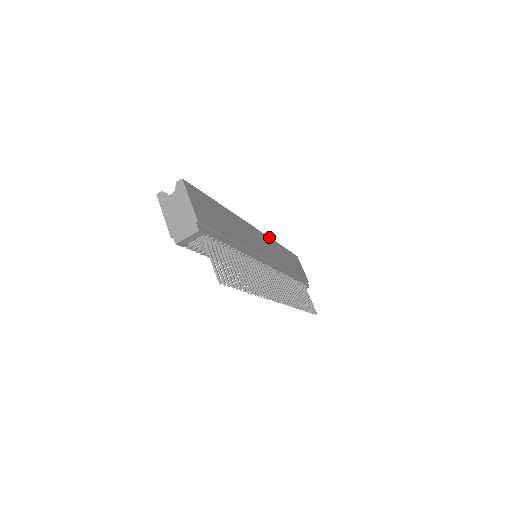
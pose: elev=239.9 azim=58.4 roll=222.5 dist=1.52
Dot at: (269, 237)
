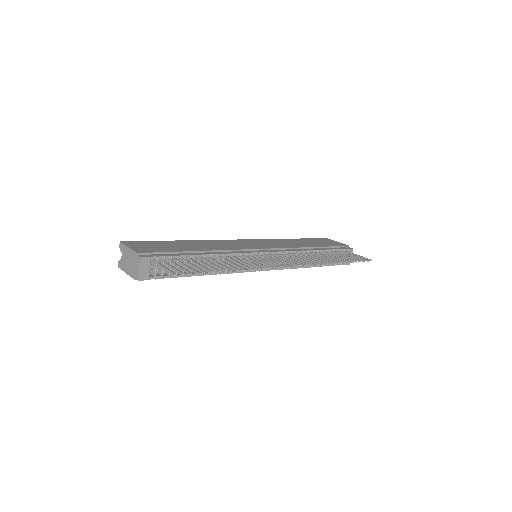
Dot at: (268, 239)
